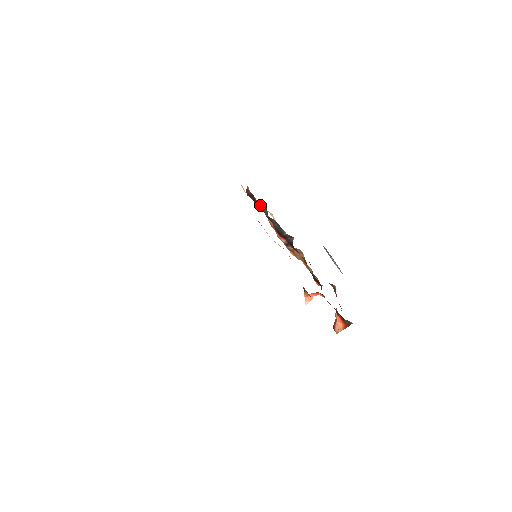
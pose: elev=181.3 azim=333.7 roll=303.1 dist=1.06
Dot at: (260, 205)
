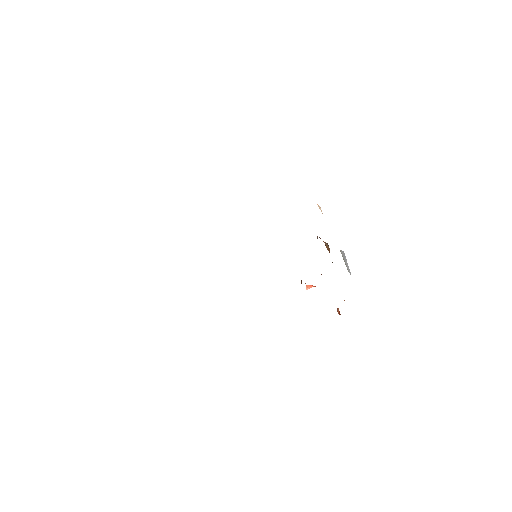
Dot at: occluded
